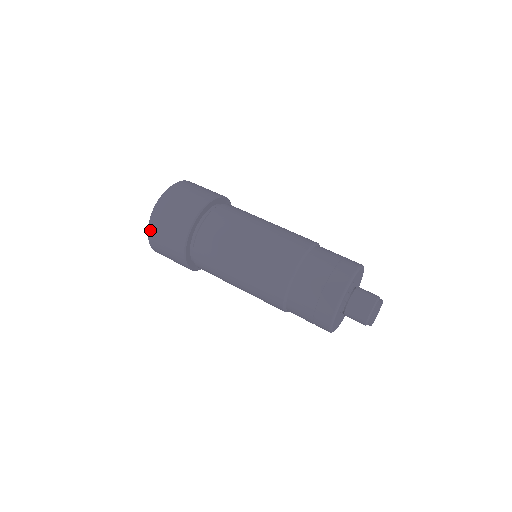
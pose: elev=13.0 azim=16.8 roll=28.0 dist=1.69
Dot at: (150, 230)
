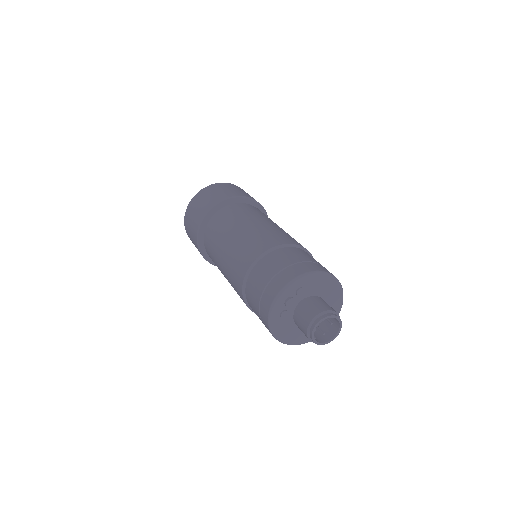
Dot at: (185, 223)
